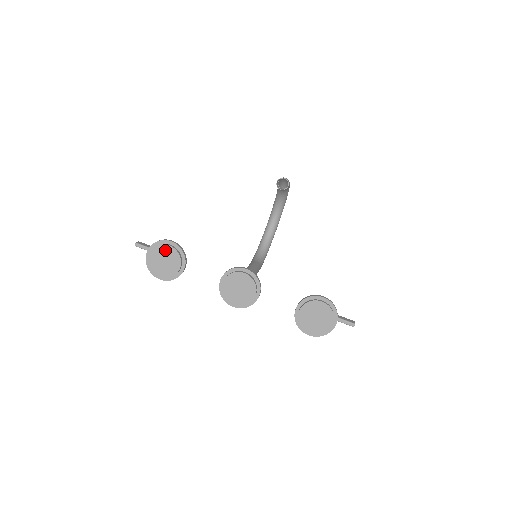
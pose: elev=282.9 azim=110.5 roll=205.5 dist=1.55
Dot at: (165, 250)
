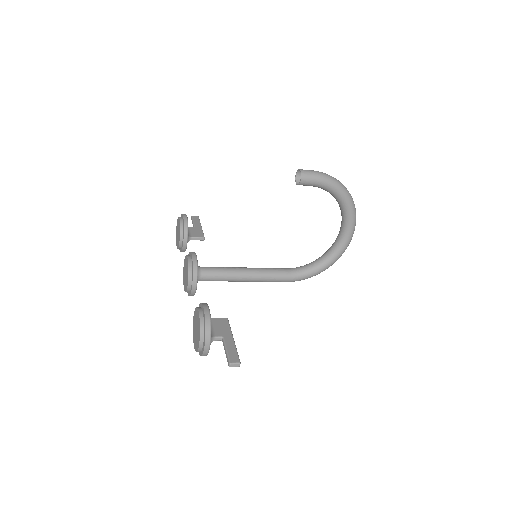
Dot at: occluded
